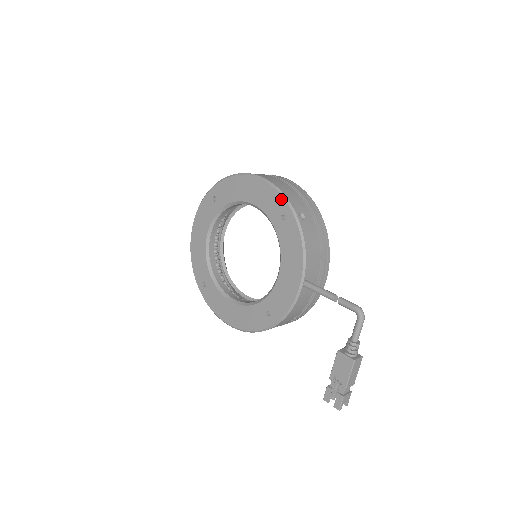
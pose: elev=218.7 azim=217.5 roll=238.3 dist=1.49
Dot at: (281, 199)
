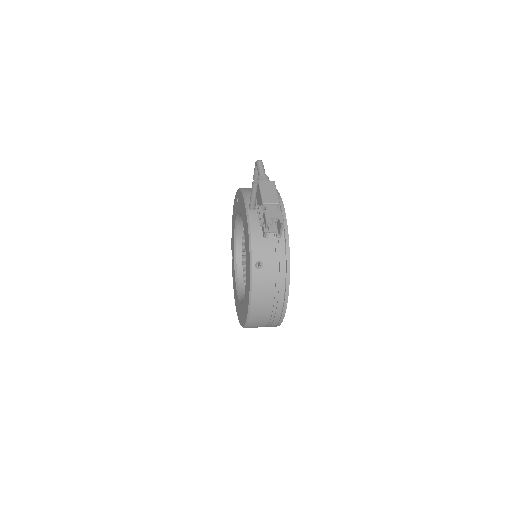
Dot at: (236, 196)
